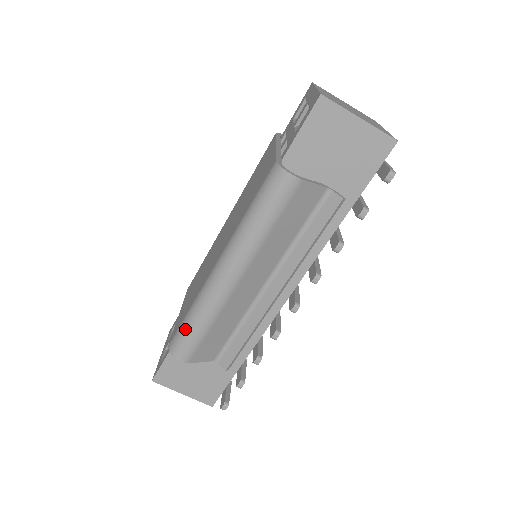
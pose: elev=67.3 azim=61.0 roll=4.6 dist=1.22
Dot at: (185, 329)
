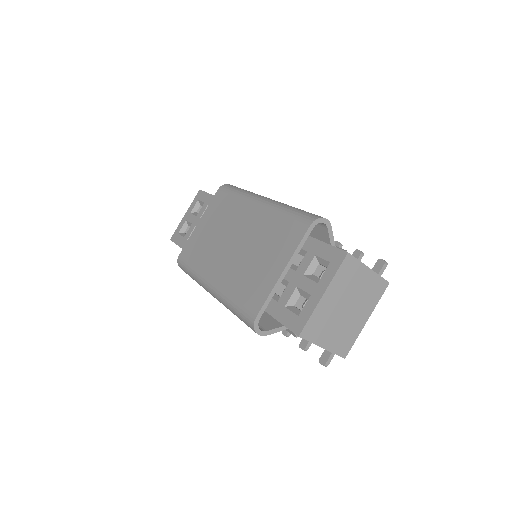
Dot at: (187, 271)
